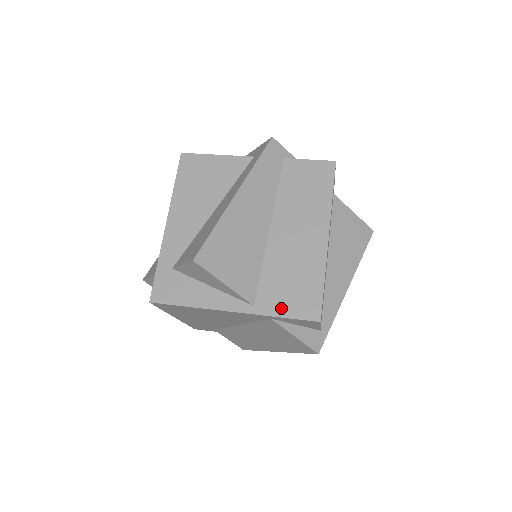
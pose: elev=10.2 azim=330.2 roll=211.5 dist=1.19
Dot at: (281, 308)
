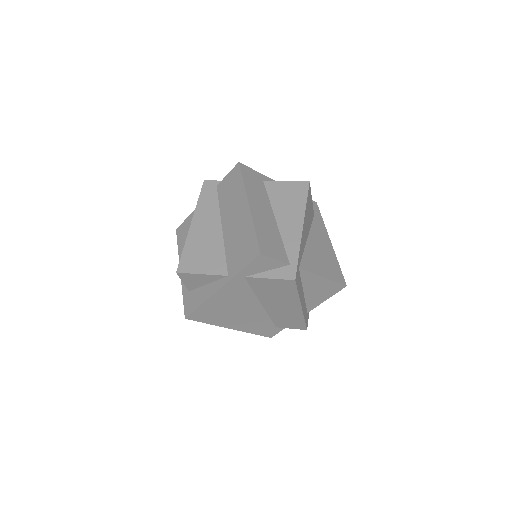
Dot at: (240, 265)
